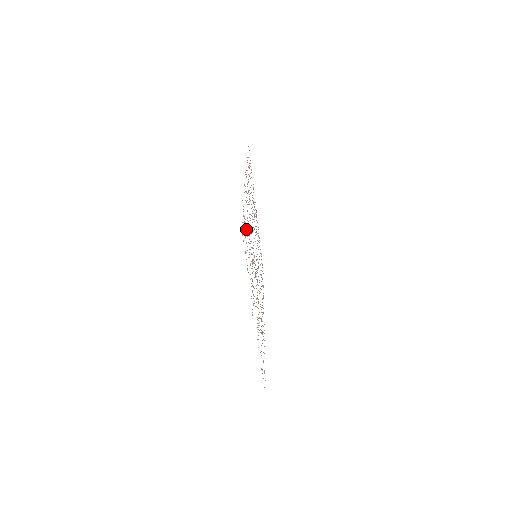
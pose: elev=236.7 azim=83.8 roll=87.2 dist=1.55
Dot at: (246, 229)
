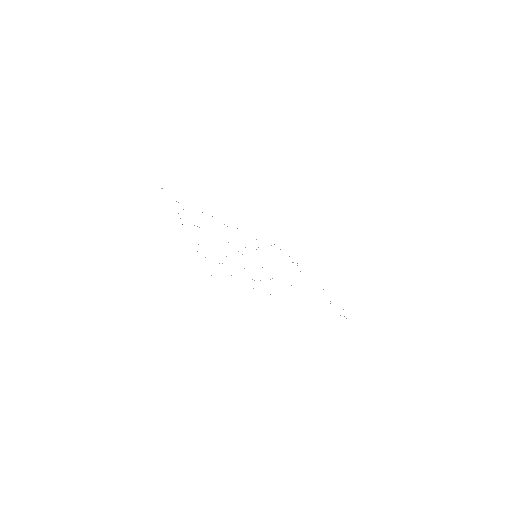
Dot at: occluded
